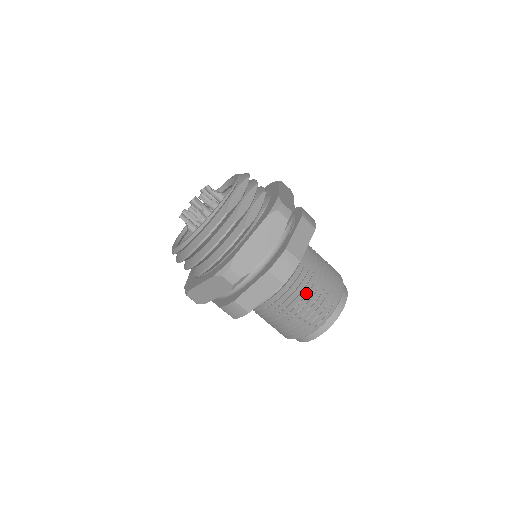
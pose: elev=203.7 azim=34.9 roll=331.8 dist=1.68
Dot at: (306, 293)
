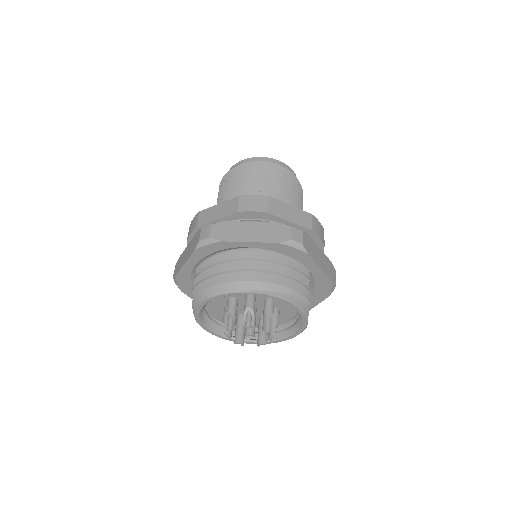
Dot at: occluded
